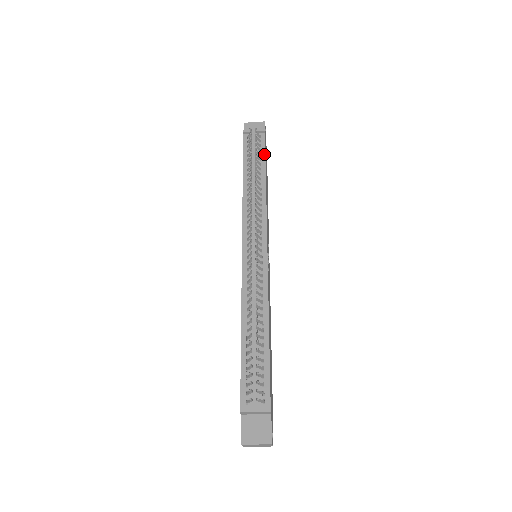
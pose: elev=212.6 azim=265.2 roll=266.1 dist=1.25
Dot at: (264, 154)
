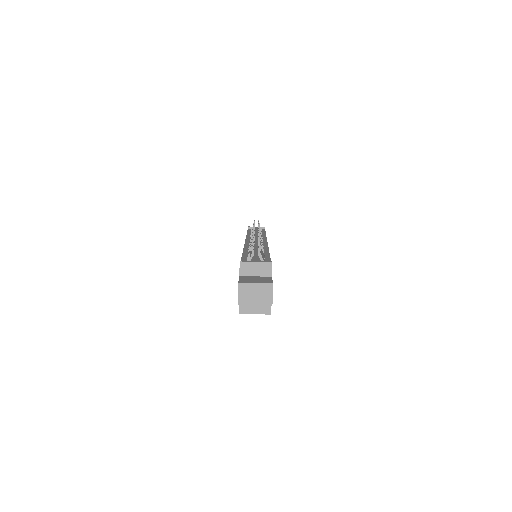
Dot at: (264, 231)
